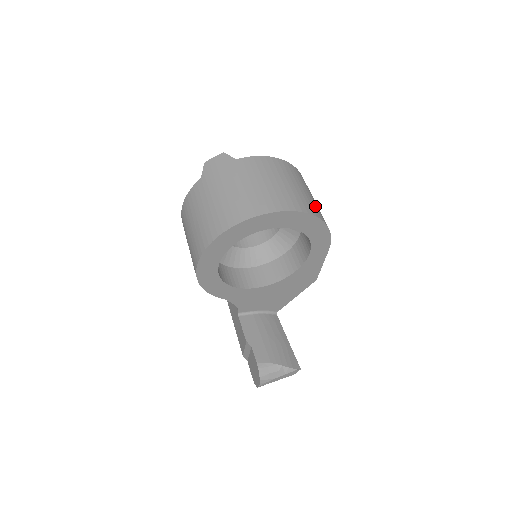
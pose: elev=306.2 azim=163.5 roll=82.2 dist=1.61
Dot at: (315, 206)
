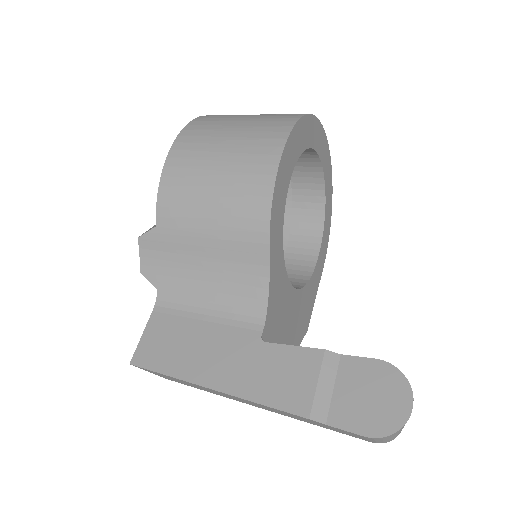
Dot at: occluded
